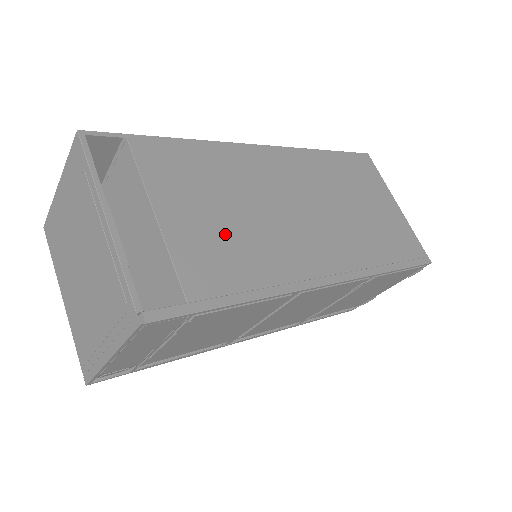
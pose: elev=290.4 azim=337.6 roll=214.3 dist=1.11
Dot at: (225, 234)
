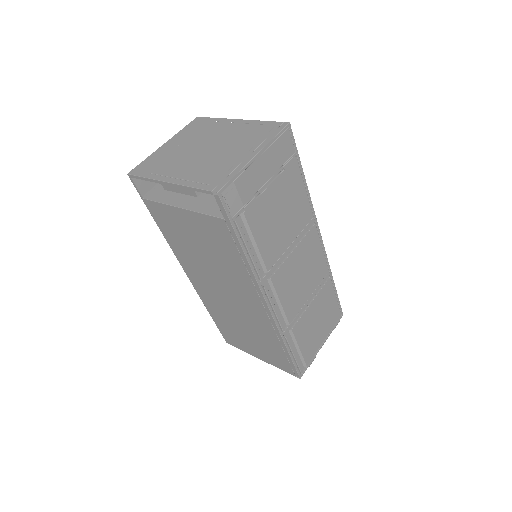
Dot at: occluded
